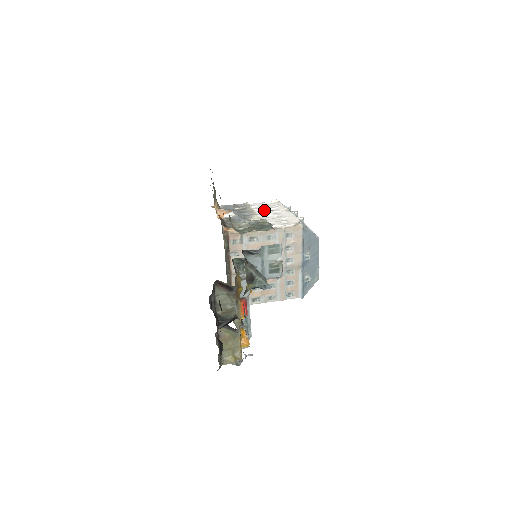
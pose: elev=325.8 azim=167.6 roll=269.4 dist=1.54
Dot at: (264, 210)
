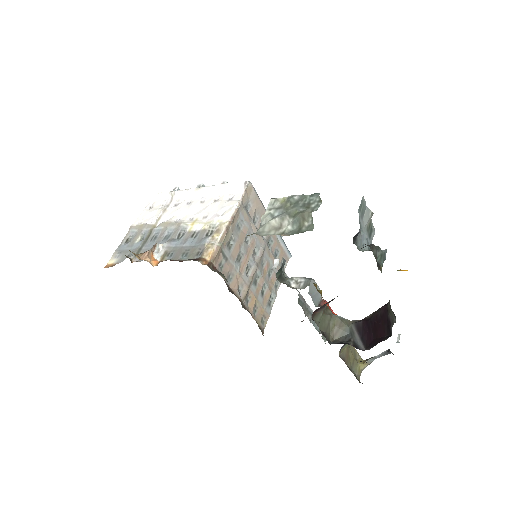
Dot at: (171, 213)
